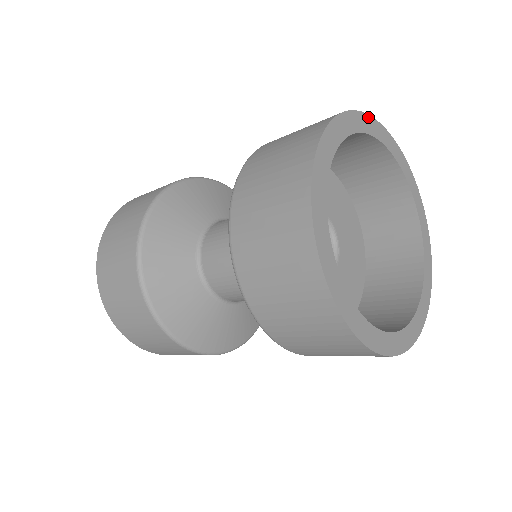
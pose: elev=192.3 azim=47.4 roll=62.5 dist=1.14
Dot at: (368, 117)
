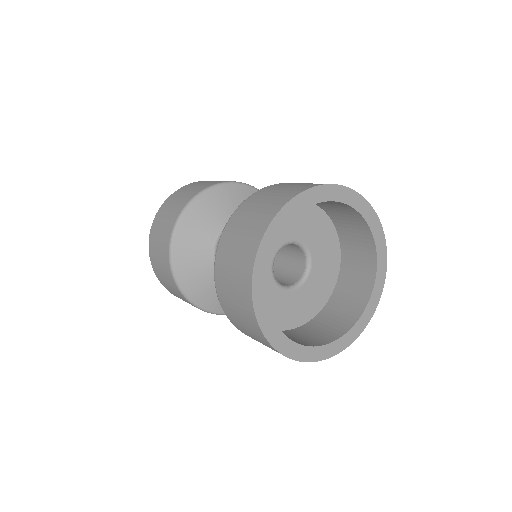
Dot at: (312, 190)
